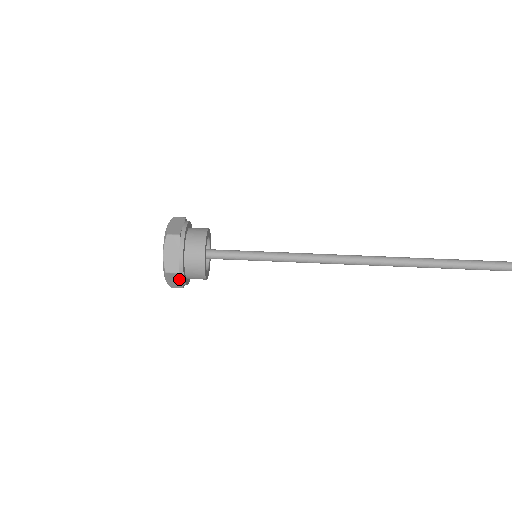
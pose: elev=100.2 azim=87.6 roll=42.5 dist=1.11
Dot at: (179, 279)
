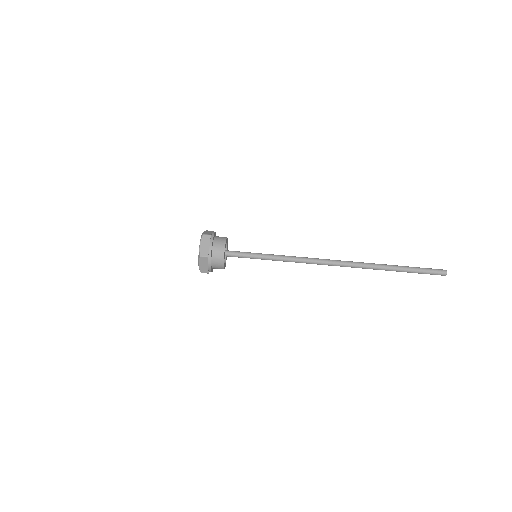
Dot at: occluded
